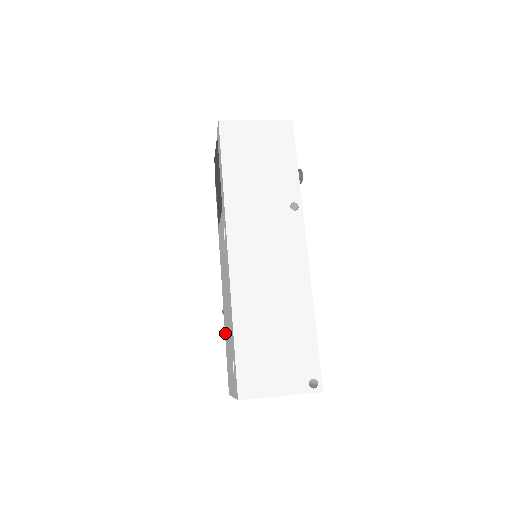
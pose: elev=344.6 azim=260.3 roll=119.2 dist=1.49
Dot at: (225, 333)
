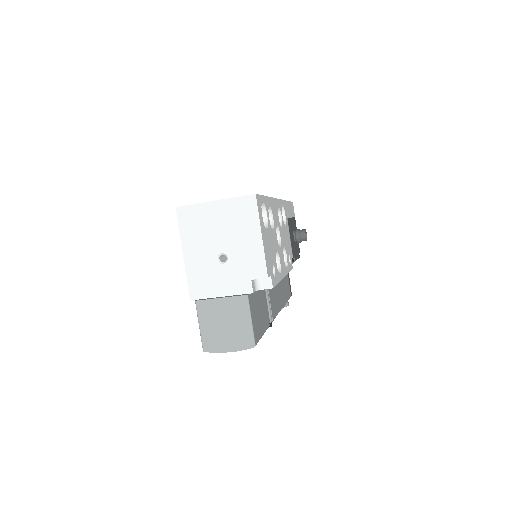
Dot at: occluded
